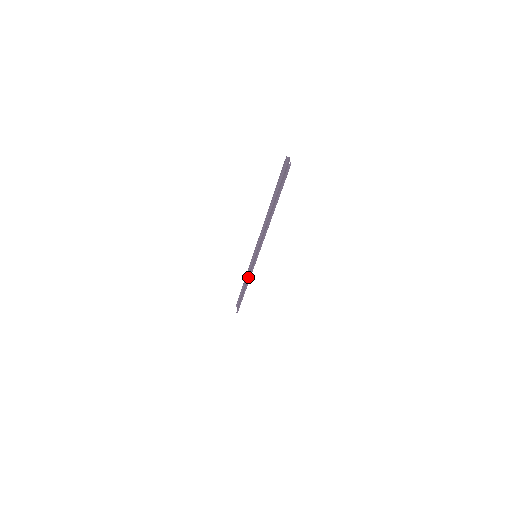
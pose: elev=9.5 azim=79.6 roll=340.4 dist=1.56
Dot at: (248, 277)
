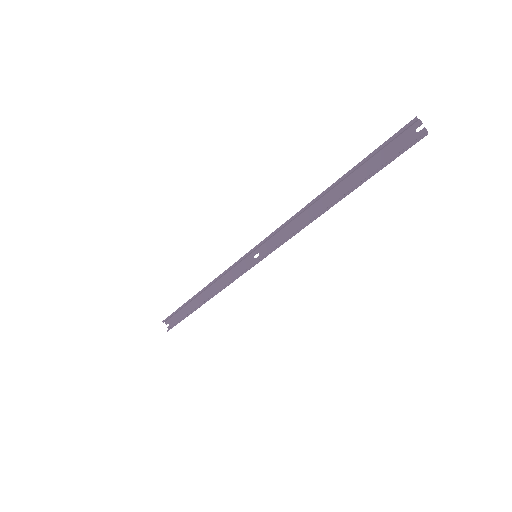
Dot at: (217, 284)
